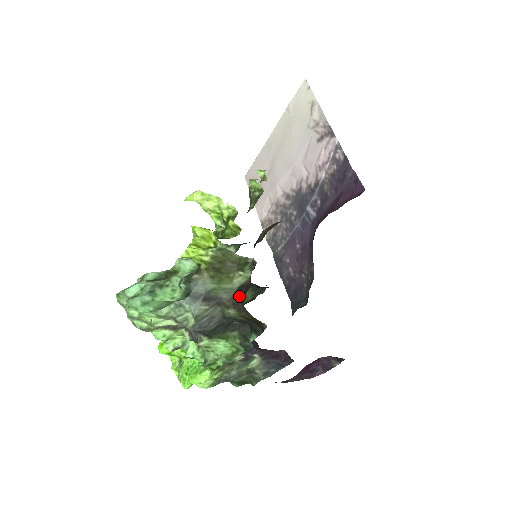
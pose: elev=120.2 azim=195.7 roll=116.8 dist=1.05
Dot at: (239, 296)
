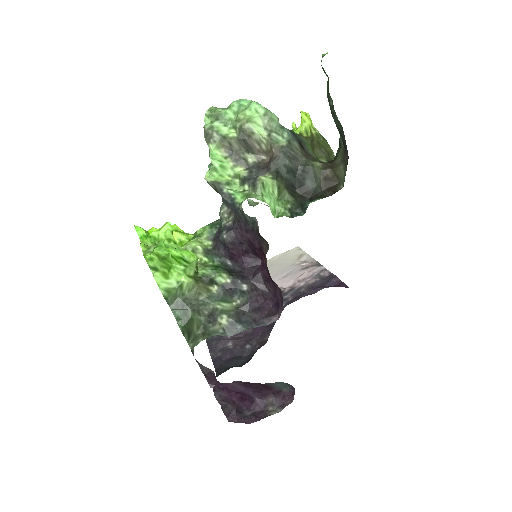
Dot at: (327, 162)
